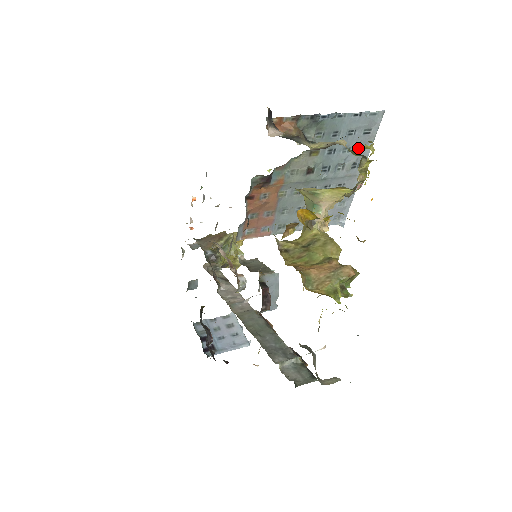
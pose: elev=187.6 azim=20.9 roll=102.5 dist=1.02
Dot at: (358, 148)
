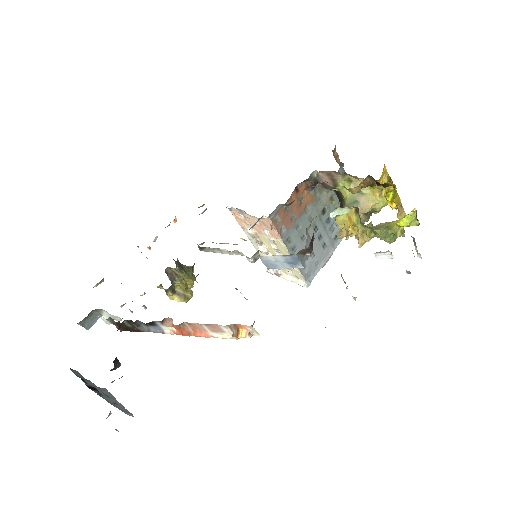
Dot at: occluded
